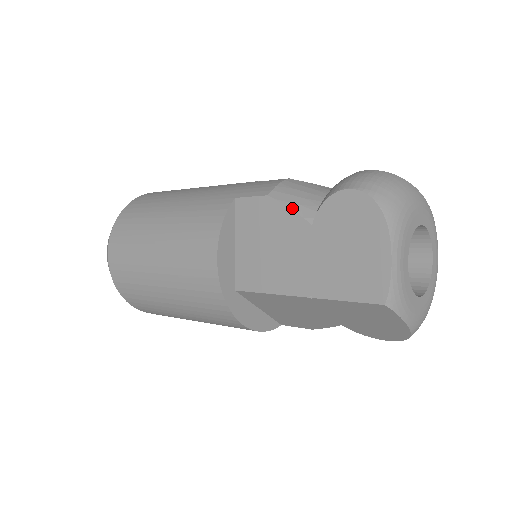
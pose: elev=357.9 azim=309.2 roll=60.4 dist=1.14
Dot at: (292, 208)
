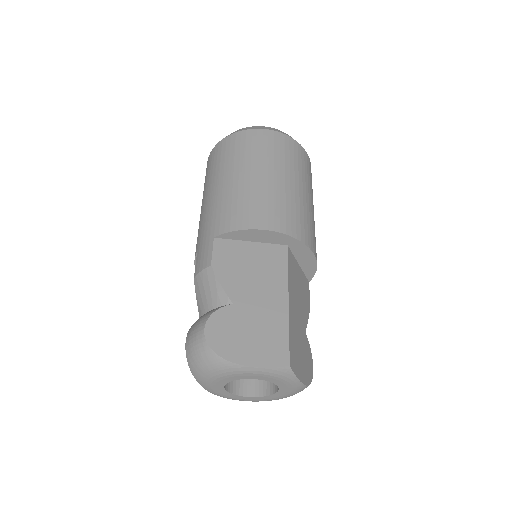
Dot at: (197, 303)
